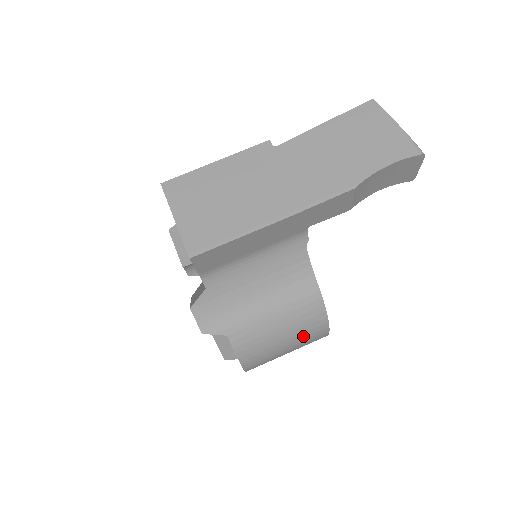
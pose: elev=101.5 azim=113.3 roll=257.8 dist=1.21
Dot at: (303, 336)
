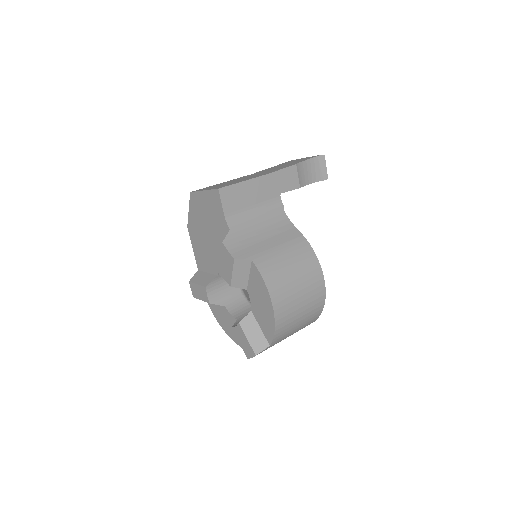
Dot at: (305, 272)
